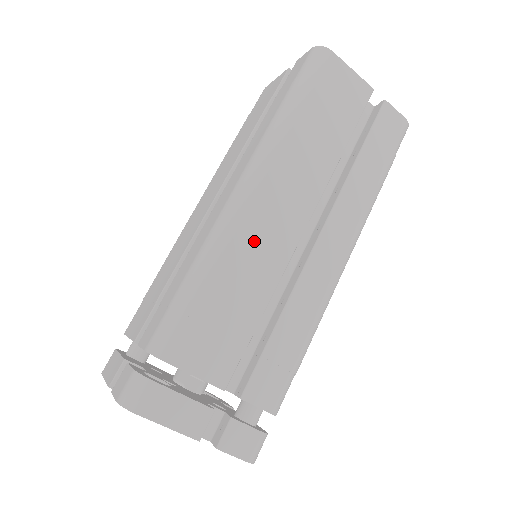
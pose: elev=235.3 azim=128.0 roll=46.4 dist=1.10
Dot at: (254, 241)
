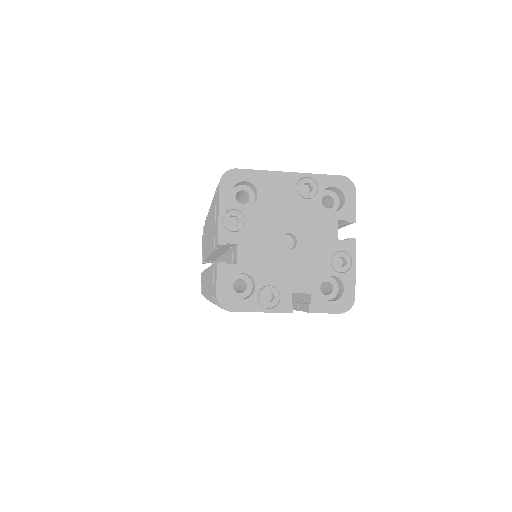
Dot at: occluded
